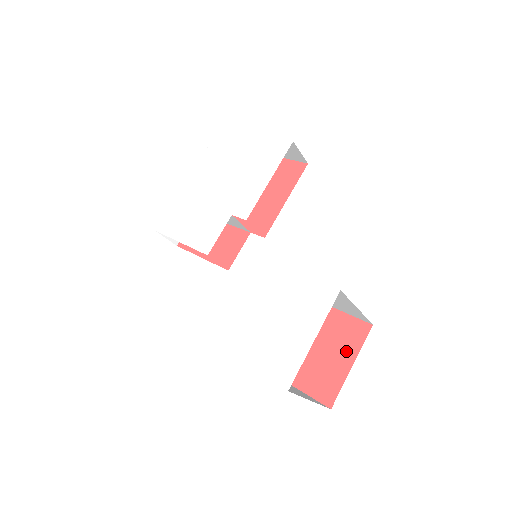
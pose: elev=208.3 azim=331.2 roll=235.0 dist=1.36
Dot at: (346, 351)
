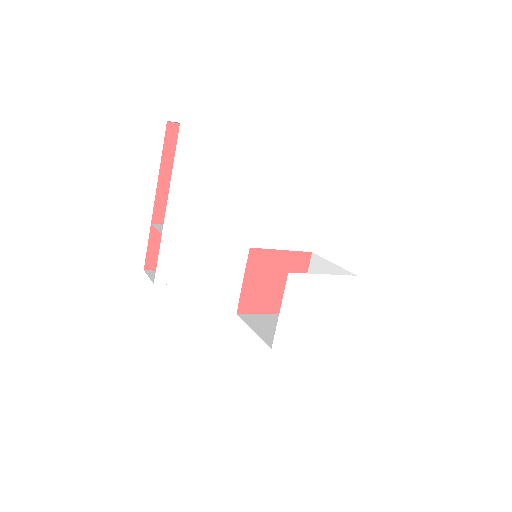
Dot at: occluded
